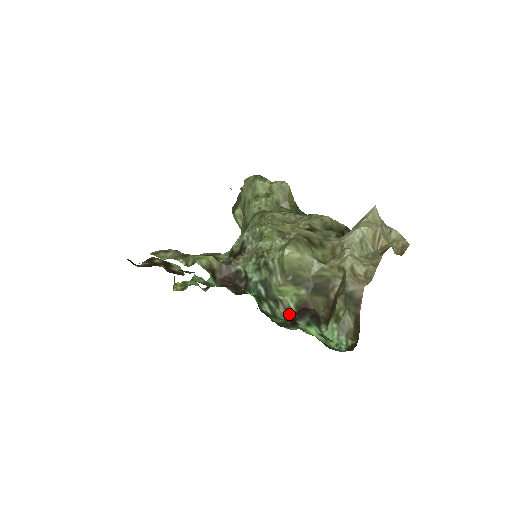
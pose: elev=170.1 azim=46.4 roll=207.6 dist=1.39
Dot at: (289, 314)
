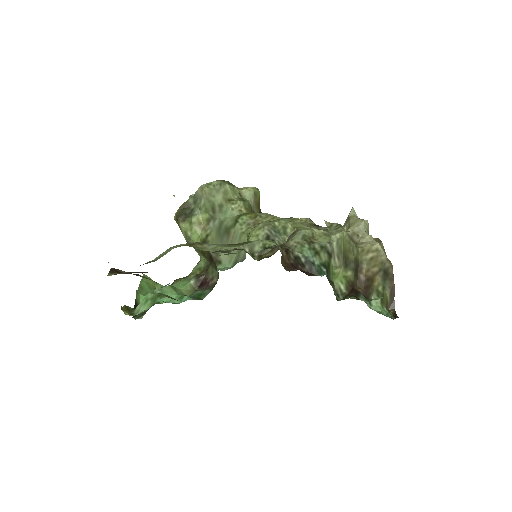
Dot at: (342, 296)
